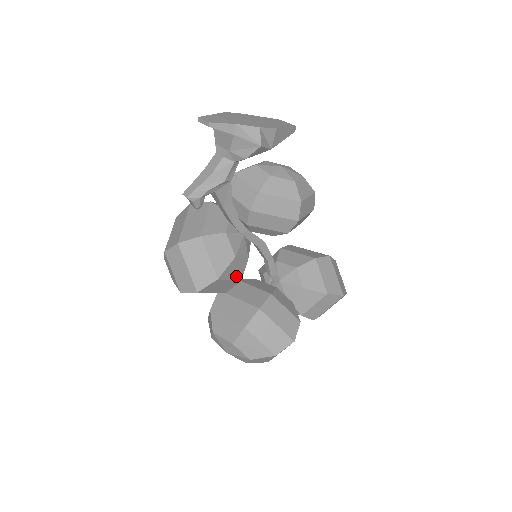
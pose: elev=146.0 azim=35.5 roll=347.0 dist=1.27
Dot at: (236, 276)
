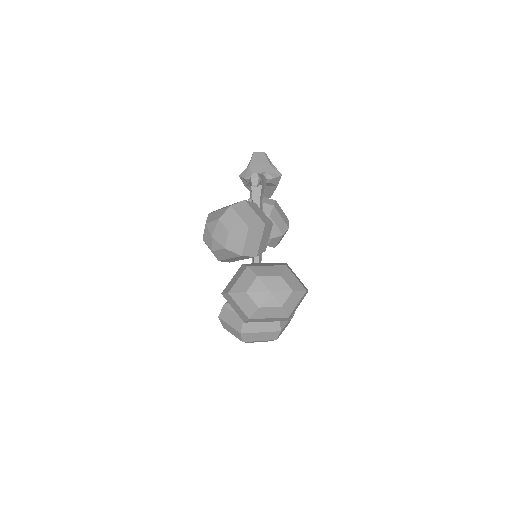
Dot at: (267, 241)
